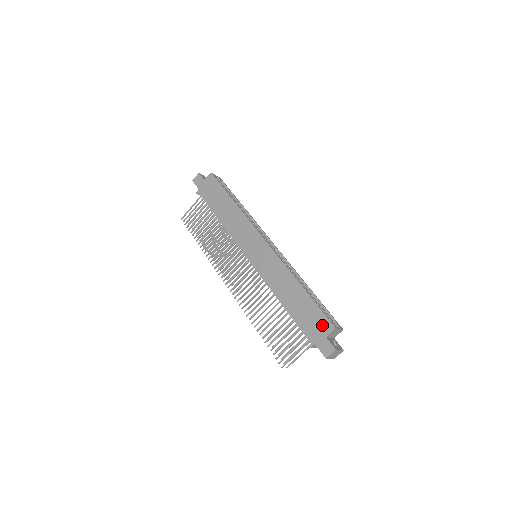
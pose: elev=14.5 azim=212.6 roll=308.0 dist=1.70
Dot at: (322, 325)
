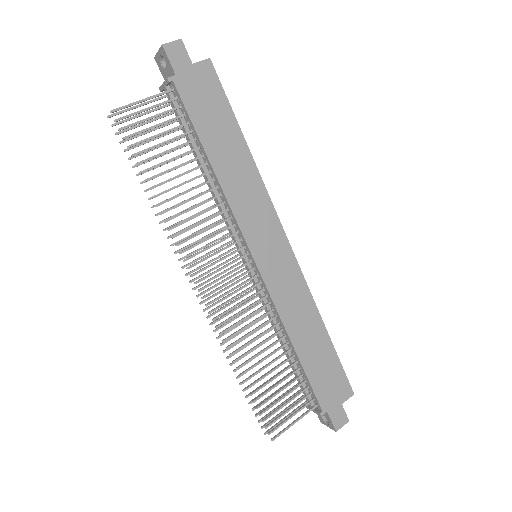
Dot at: (341, 388)
